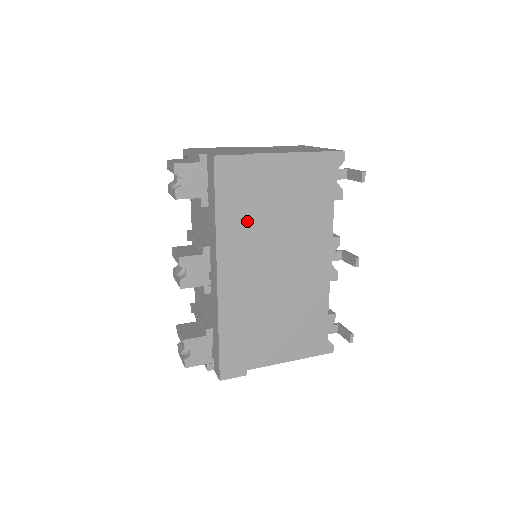
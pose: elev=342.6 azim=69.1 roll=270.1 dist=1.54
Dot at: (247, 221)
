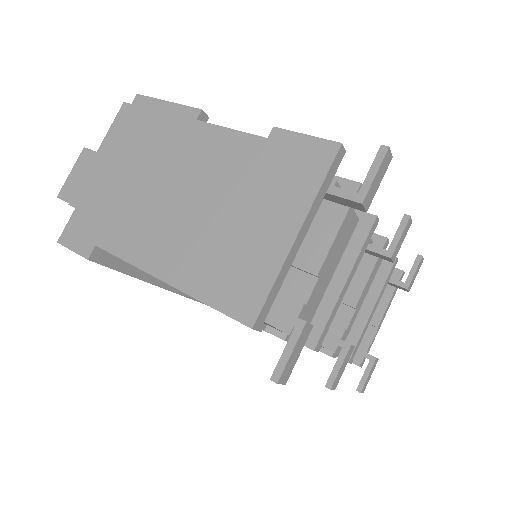
Dot at: occluded
